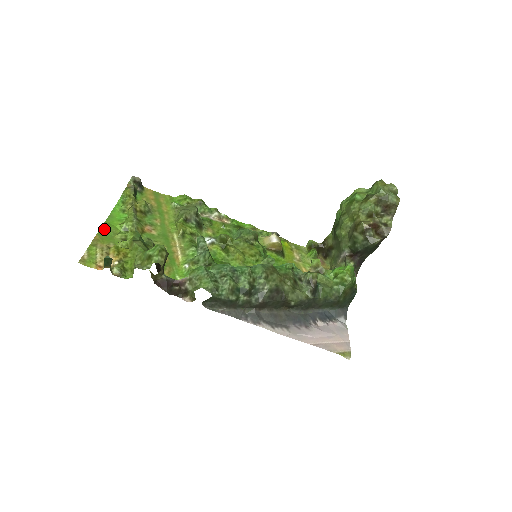
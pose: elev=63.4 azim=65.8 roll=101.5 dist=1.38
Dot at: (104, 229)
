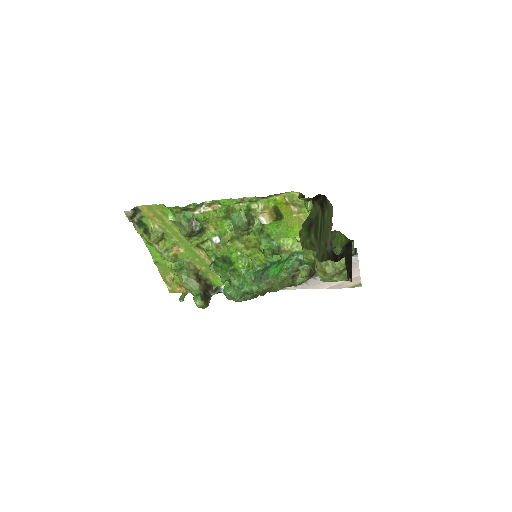
Dot at: (158, 264)
